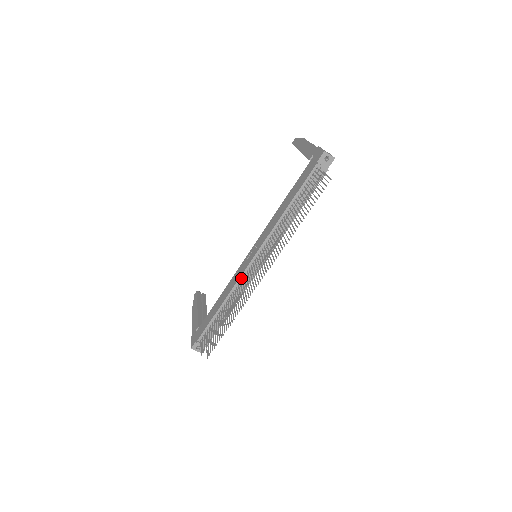
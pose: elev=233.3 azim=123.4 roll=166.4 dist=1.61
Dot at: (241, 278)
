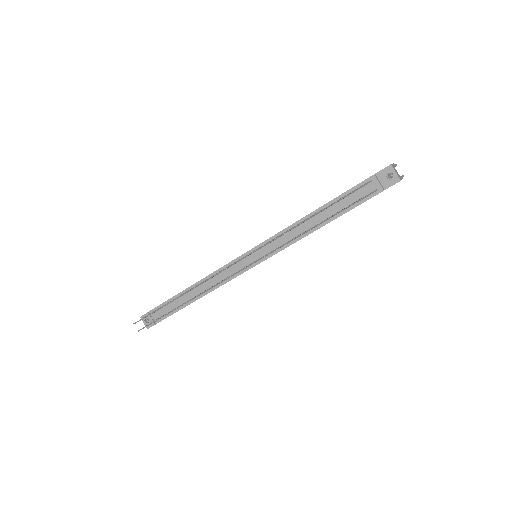
Dot at: (224, 268)
